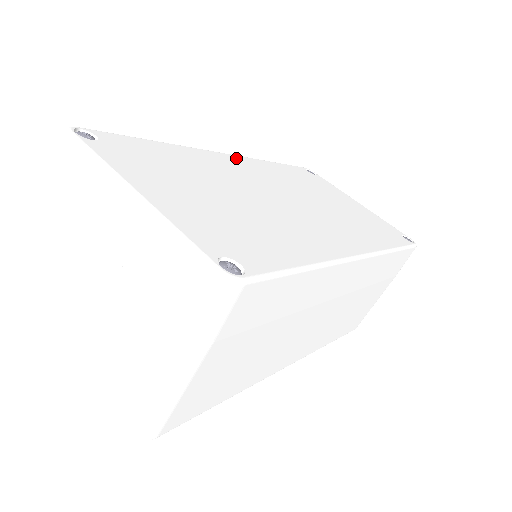
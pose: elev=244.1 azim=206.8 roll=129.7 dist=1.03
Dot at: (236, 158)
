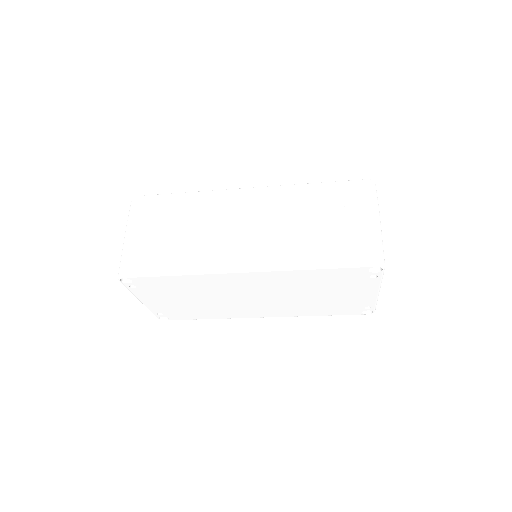
Dot at: occluded
